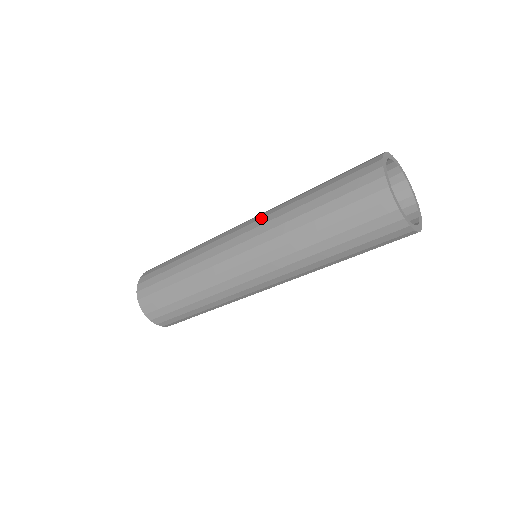
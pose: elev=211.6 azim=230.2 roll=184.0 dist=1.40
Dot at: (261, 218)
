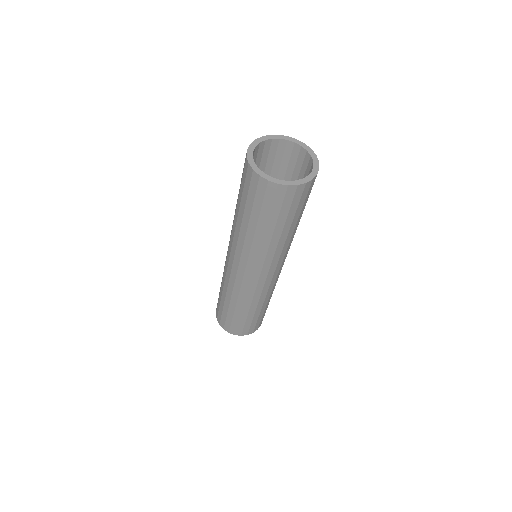
Dot at: occluded
